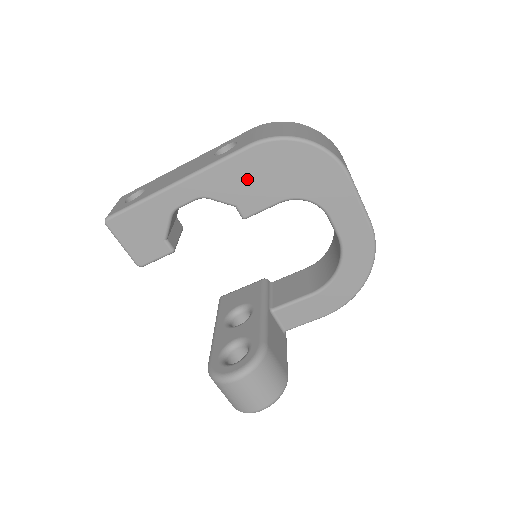
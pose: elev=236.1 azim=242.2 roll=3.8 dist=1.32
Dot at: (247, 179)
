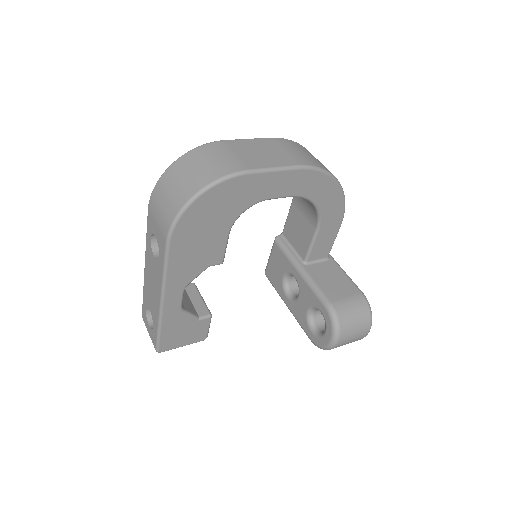
Dot at: (193, 253)
